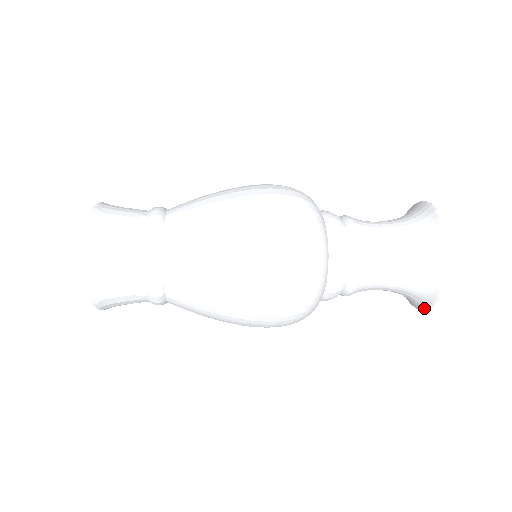
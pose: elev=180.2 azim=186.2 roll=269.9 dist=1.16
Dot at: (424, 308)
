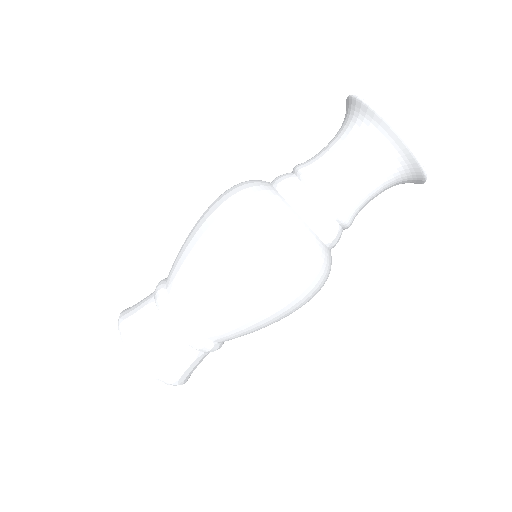
Dot at: (421, 183)
